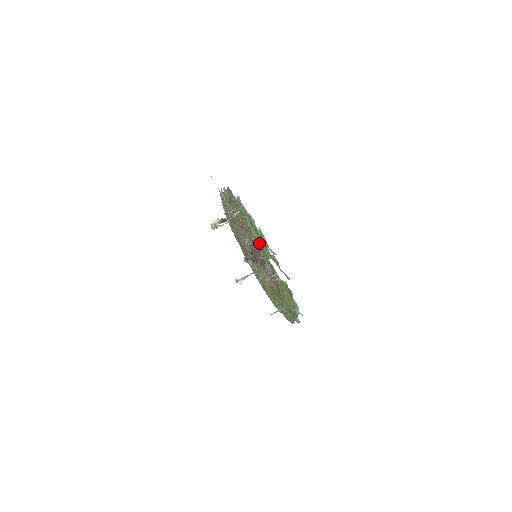
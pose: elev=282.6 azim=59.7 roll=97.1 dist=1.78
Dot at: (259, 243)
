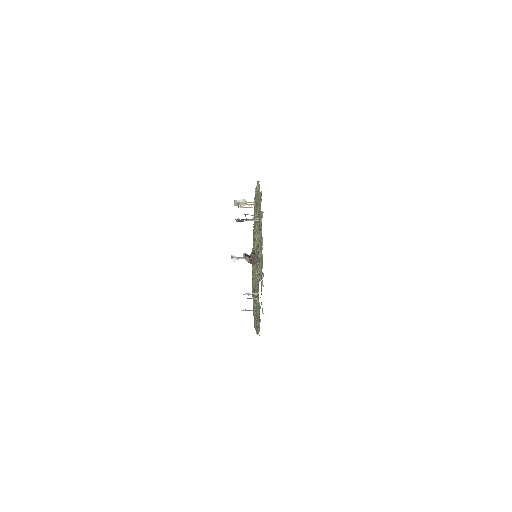
Dot at: occluded
